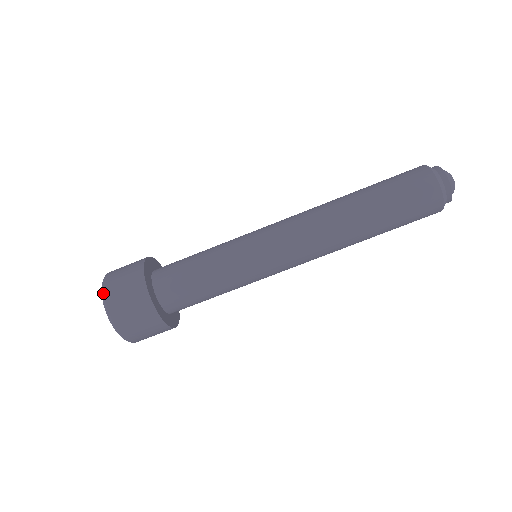
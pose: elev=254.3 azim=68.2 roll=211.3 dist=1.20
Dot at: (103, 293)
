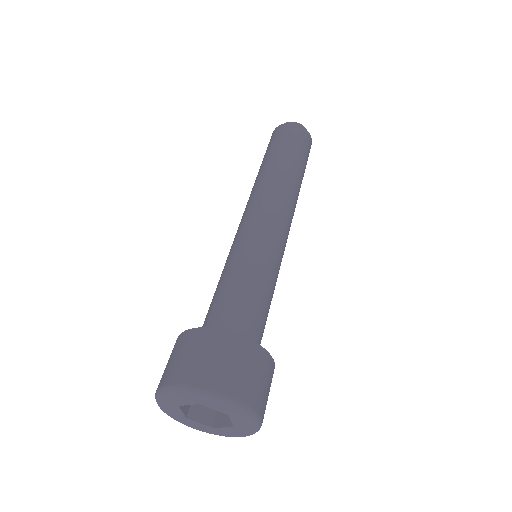
Dot at: (160, 388)
